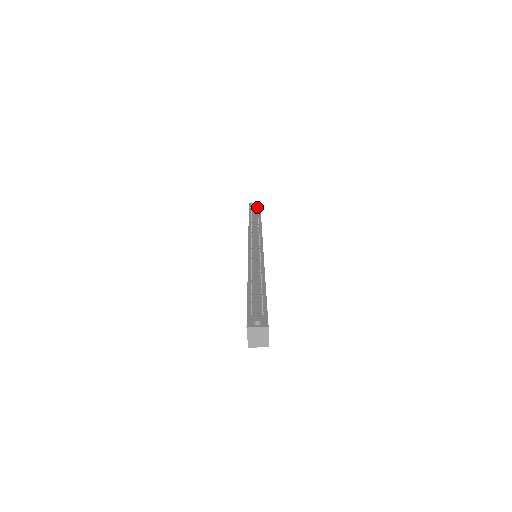
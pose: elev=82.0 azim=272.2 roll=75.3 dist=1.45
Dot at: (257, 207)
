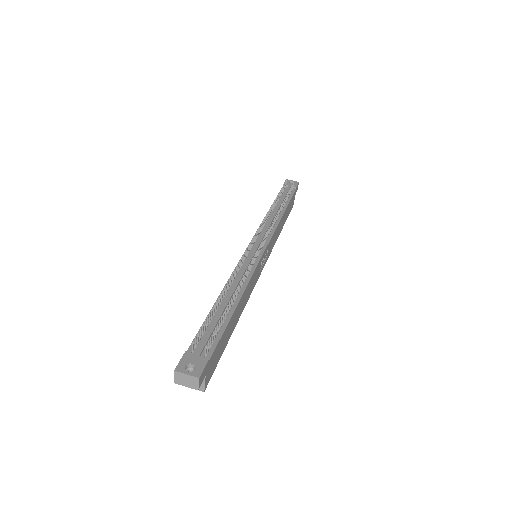
Dot at: occluded
